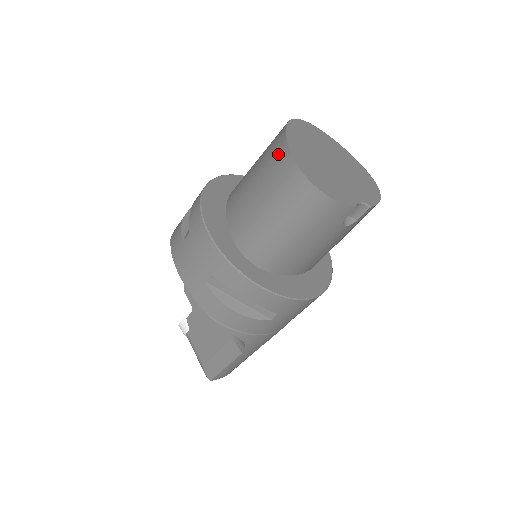
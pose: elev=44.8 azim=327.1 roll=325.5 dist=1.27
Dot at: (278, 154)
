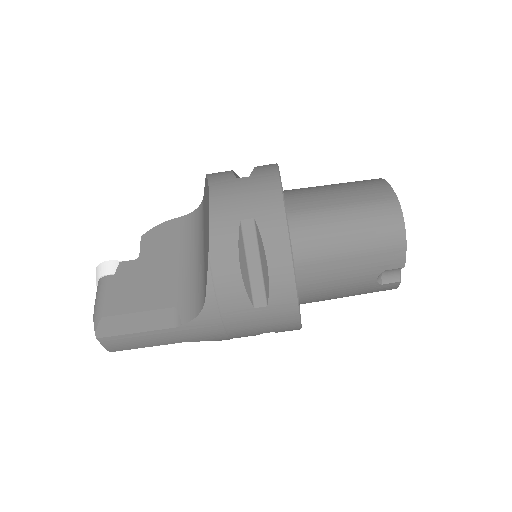
Dot at: (374, 184)
